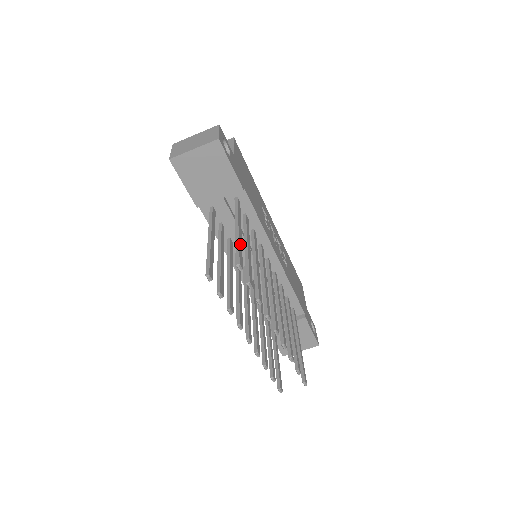
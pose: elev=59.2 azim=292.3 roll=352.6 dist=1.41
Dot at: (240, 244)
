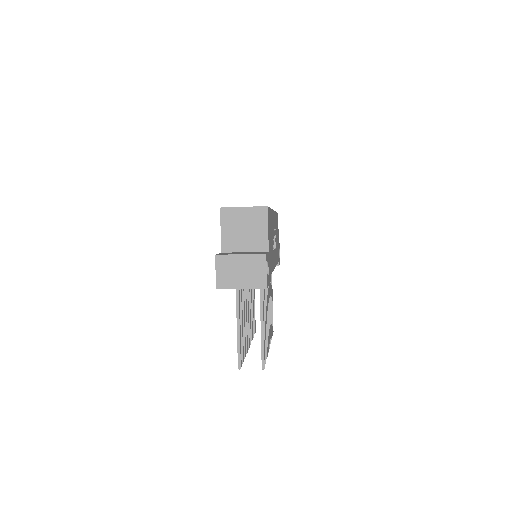
Dot at: (264, 342)
